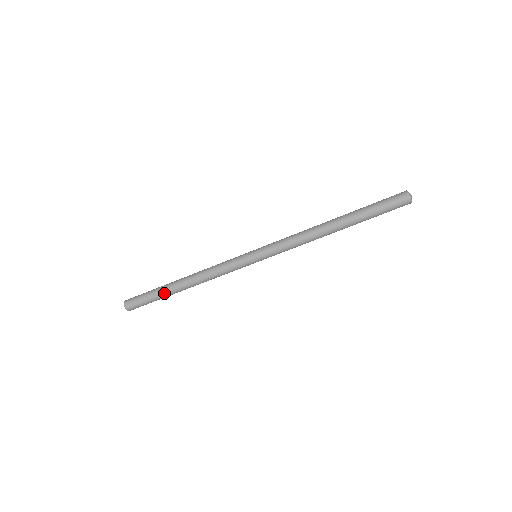
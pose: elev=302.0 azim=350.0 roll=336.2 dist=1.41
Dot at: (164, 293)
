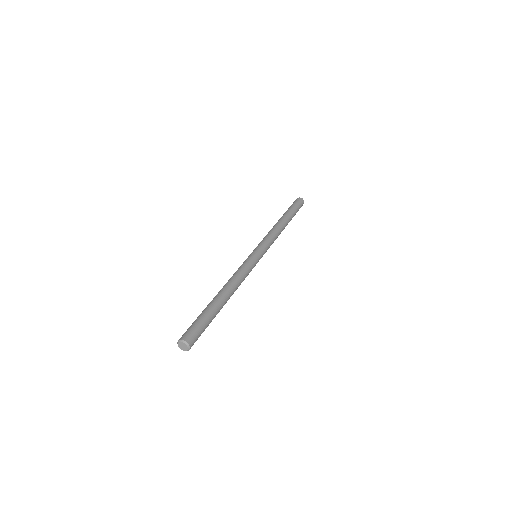
Dot at: (215, 309)
